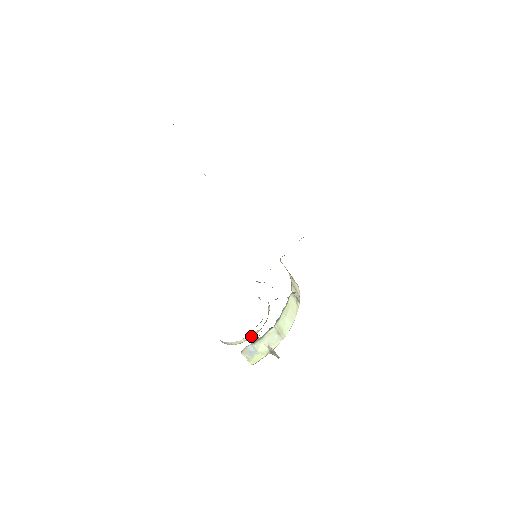
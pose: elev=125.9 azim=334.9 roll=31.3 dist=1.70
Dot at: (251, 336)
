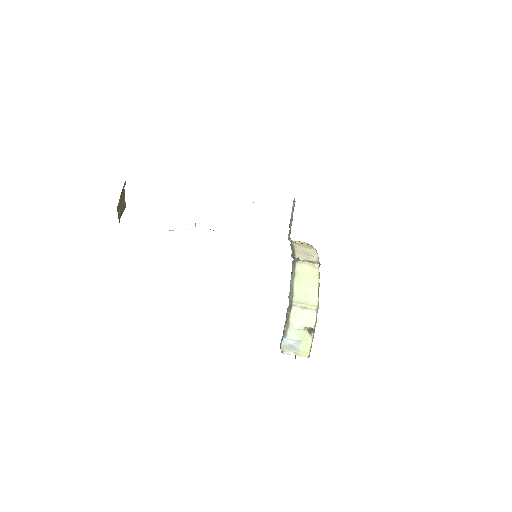
Dot at: occluded
